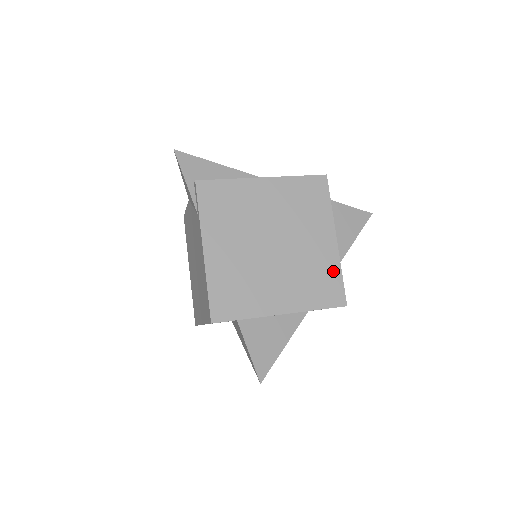
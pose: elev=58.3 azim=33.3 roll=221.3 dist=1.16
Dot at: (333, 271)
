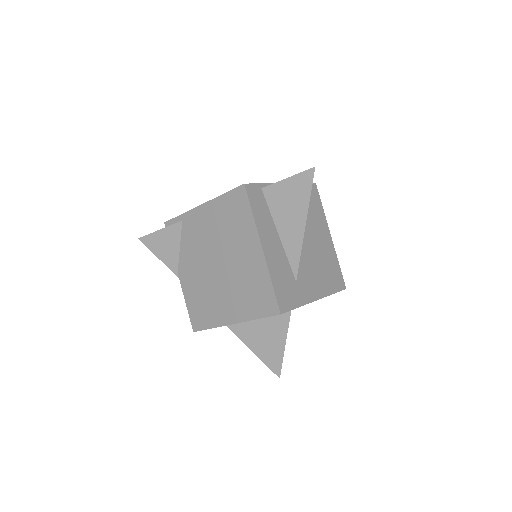
Dot at: occluded
